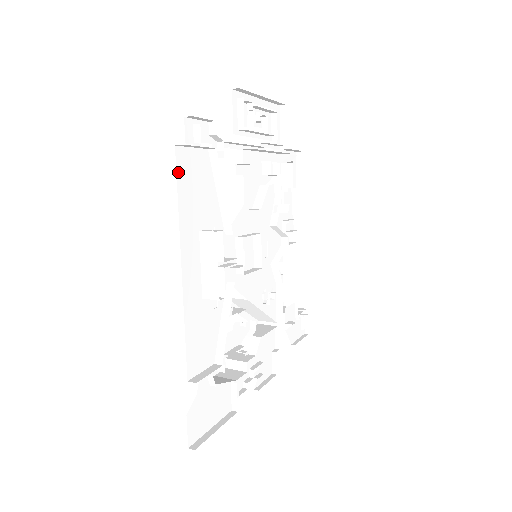
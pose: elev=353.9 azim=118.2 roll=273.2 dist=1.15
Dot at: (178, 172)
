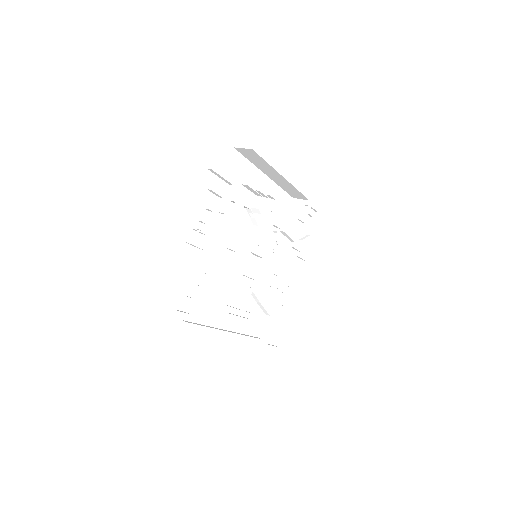
Dot at: (193, 321)
